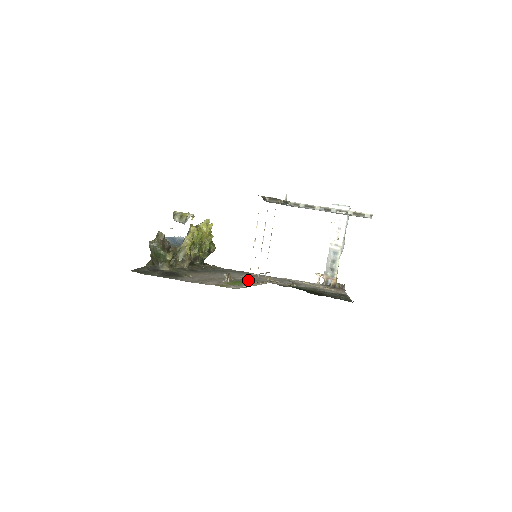
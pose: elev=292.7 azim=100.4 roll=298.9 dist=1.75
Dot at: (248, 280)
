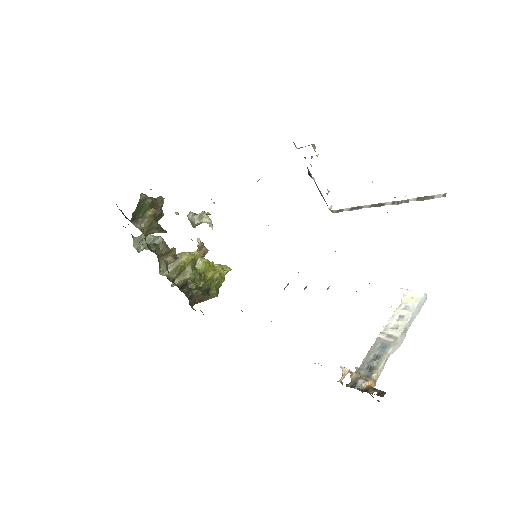
Dot at: occluded
